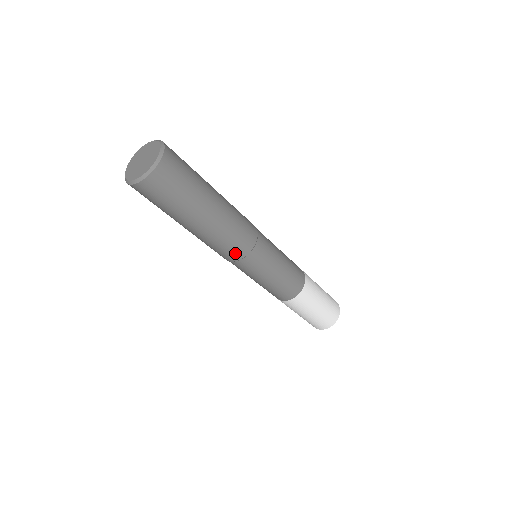
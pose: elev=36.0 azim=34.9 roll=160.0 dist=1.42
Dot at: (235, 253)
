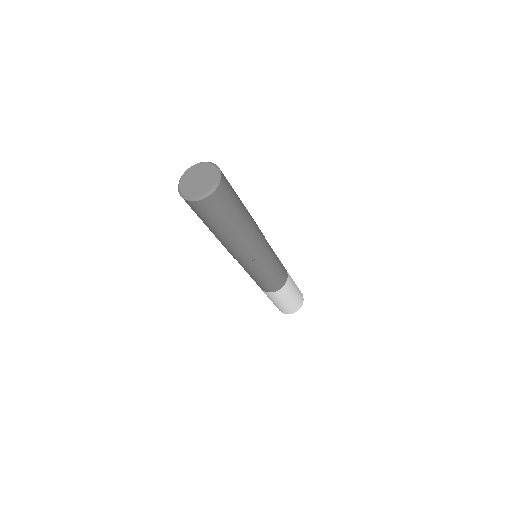
Dot at: (252, 255)
